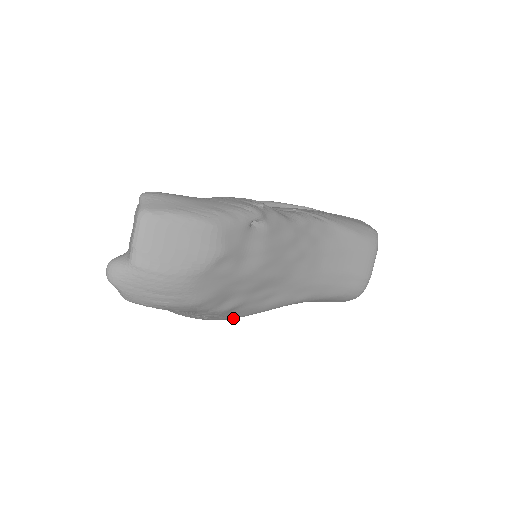
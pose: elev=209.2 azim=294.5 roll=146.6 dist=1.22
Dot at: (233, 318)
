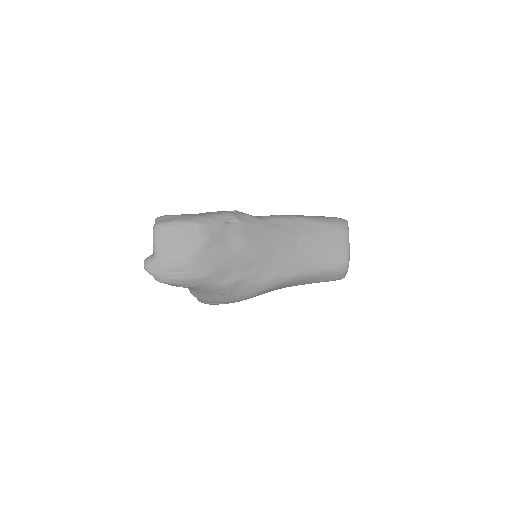
Dot at: (245, 297)
